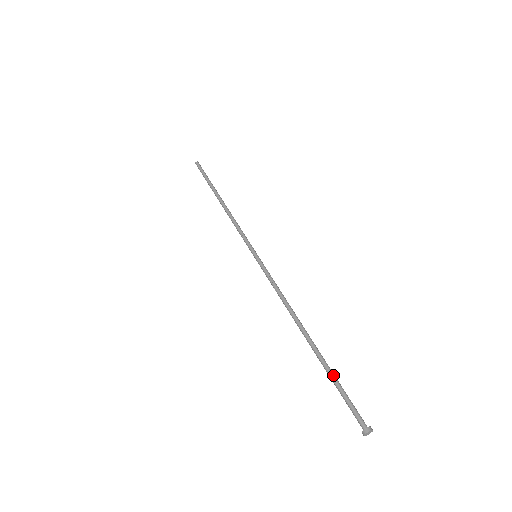
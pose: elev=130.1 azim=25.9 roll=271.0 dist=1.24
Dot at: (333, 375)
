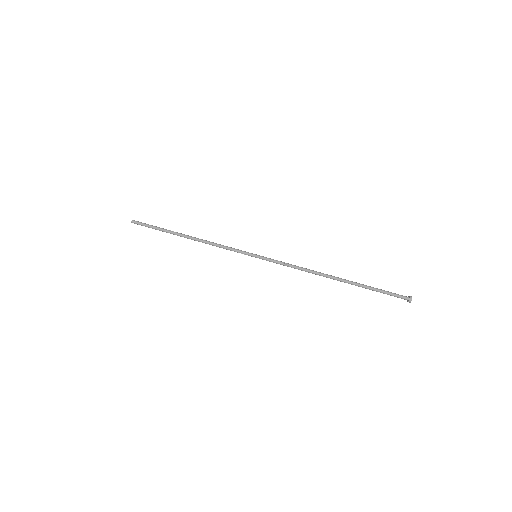
Dot at: (370, 287)
